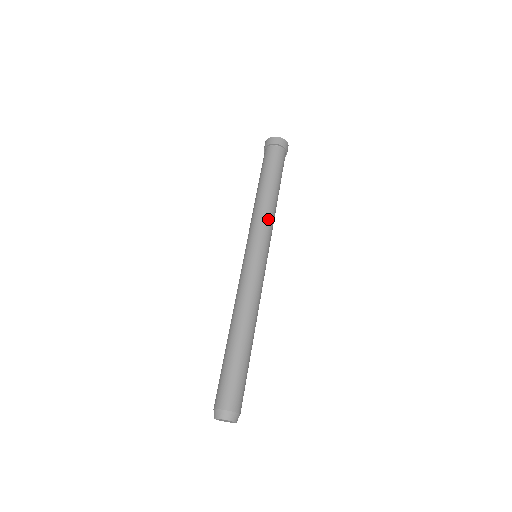
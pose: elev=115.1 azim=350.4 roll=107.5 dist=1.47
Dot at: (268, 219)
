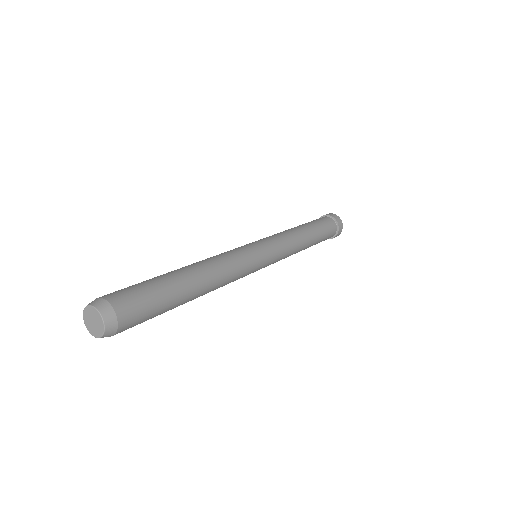
Dot at: (291, 245)
